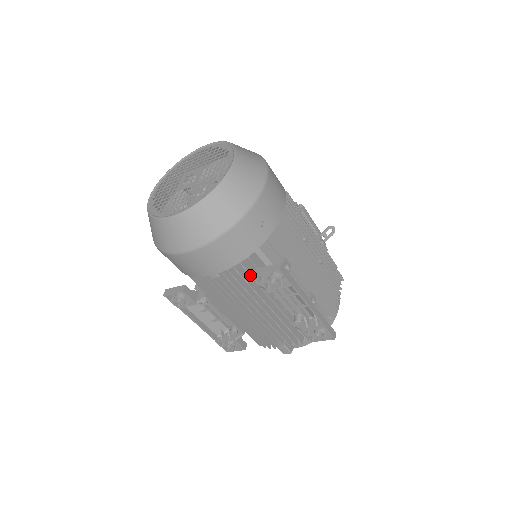
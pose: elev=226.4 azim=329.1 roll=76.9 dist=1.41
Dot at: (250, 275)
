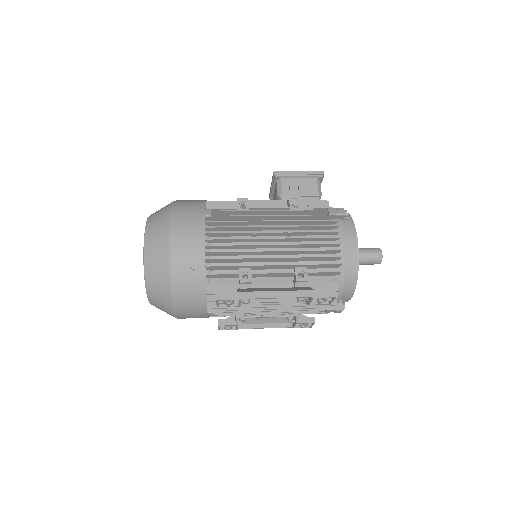
Dot at: occluded
